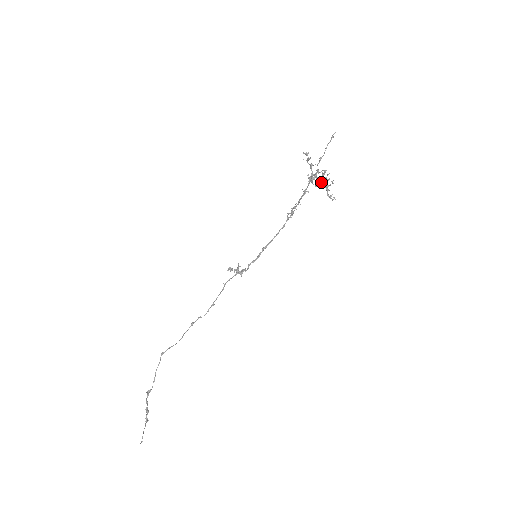
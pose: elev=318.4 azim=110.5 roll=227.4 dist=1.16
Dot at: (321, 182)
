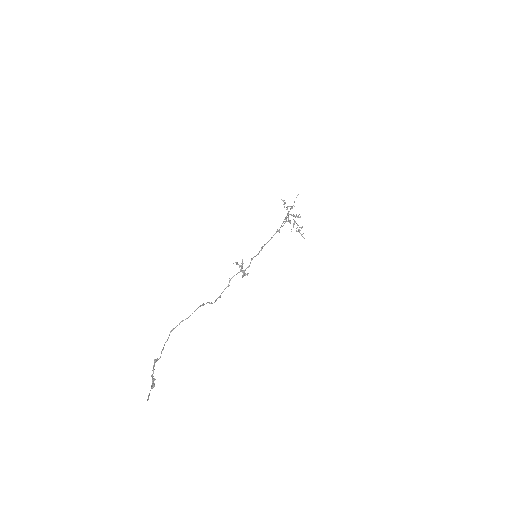
Dot at: occluded
